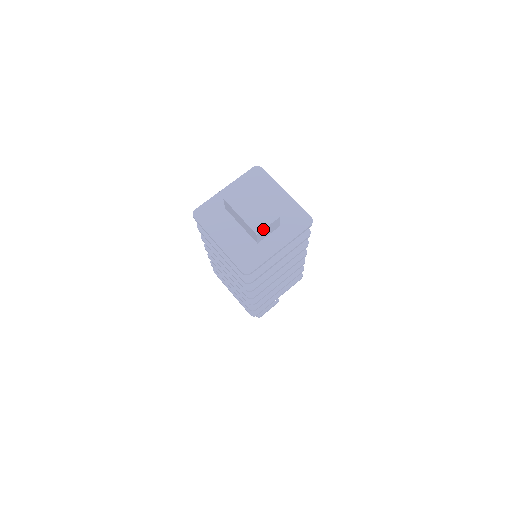
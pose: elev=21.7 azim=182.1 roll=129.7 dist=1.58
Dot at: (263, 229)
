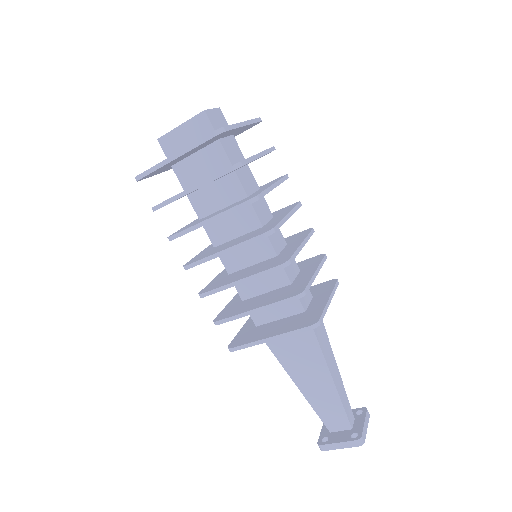
Dot at: (208, 109)
